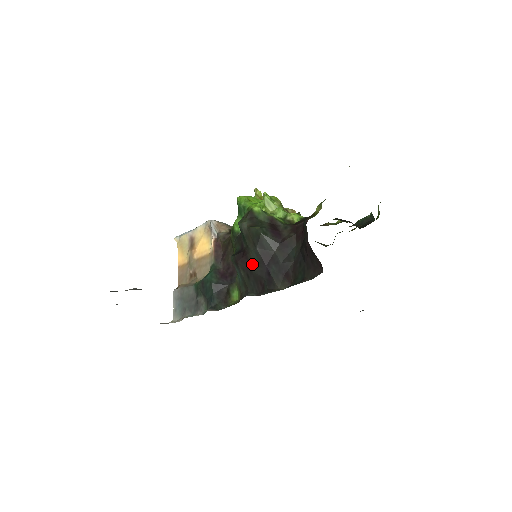
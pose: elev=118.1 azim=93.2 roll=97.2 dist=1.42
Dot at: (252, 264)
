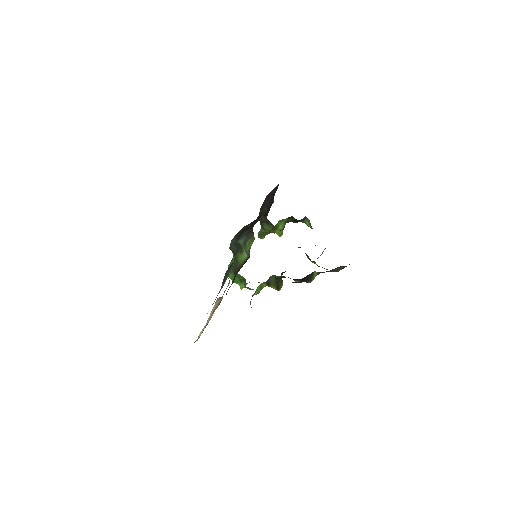
Dot at: (247, 227)
